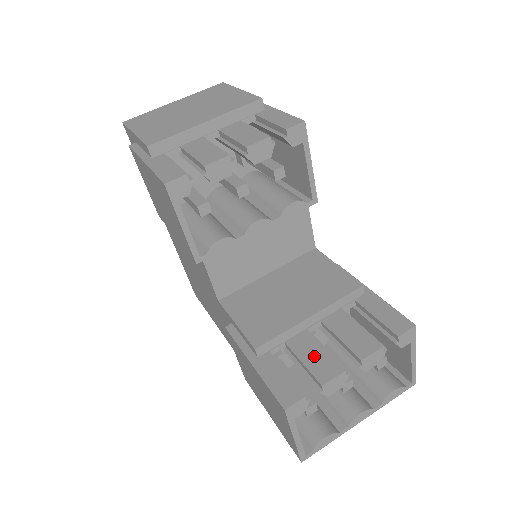
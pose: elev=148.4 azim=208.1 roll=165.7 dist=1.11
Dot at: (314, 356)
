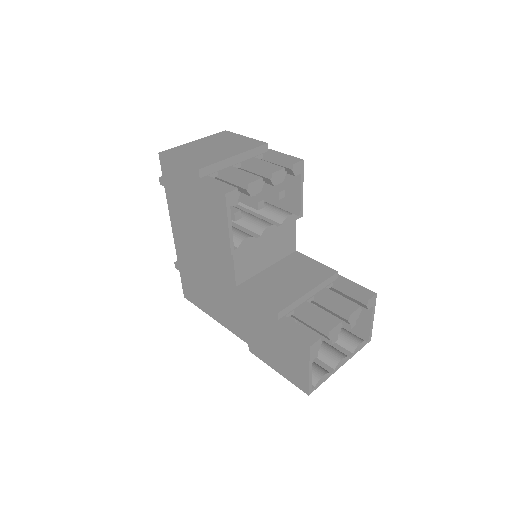
Dot at: (318, 315)
